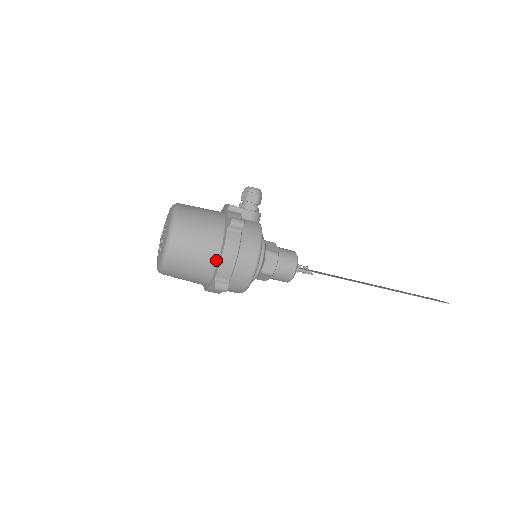
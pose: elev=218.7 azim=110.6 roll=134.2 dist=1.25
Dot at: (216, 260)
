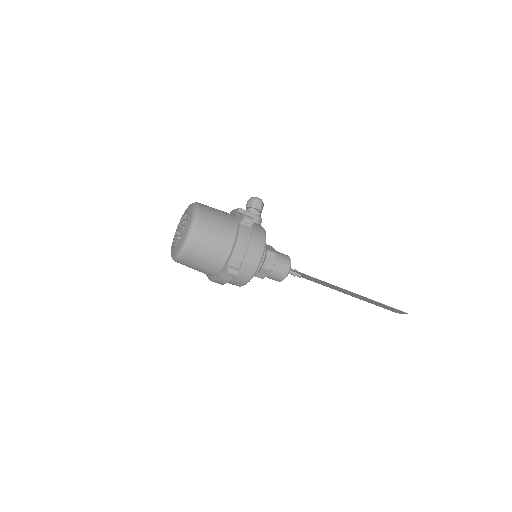
Dot at: (230, 248)
